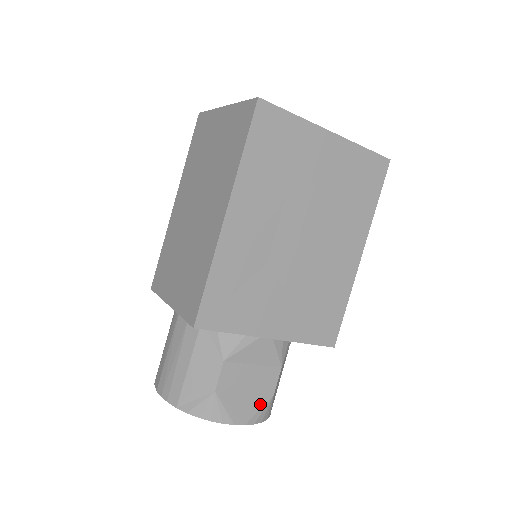
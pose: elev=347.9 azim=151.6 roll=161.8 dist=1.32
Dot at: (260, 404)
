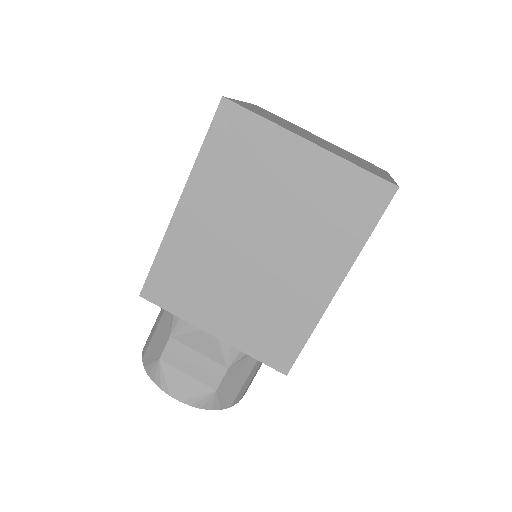
Dot at: (200, 391)
